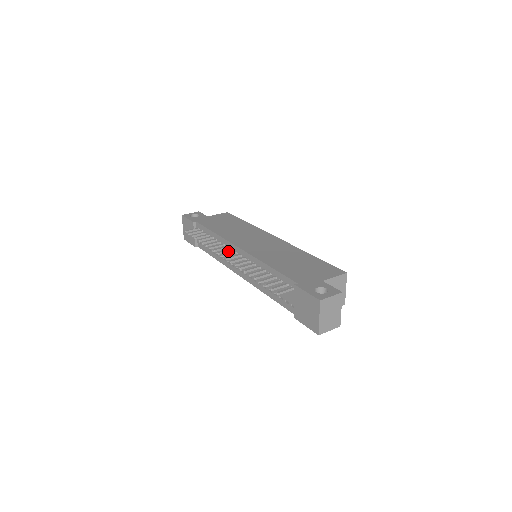
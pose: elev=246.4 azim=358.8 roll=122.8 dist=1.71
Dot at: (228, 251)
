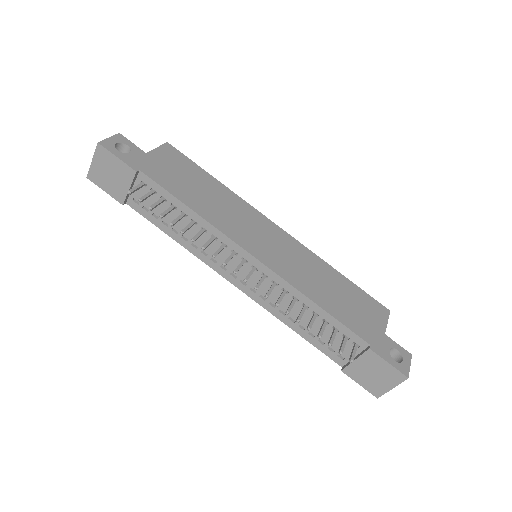
Dot at: (232, 257)
